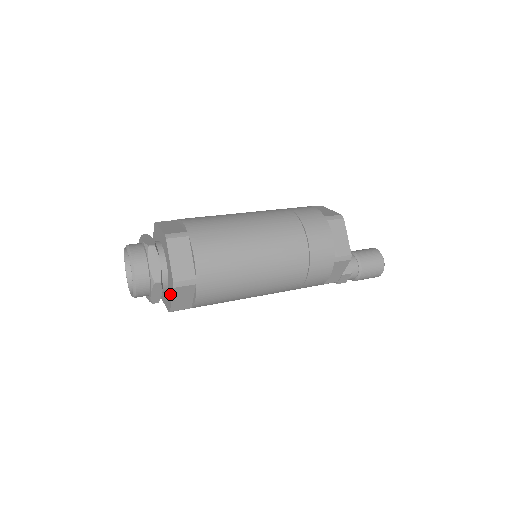
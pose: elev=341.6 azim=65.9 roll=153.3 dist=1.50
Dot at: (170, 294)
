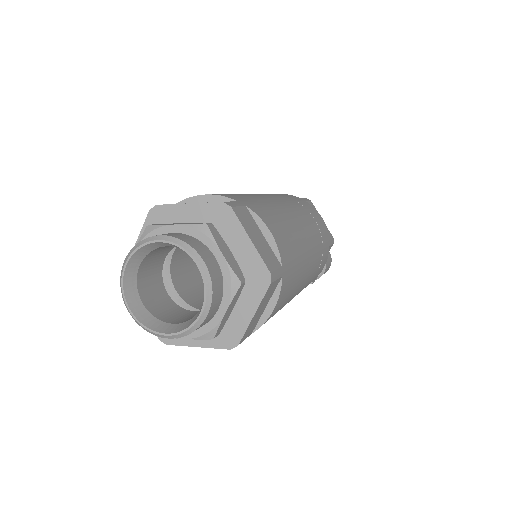
Dot at: (247, 306)
